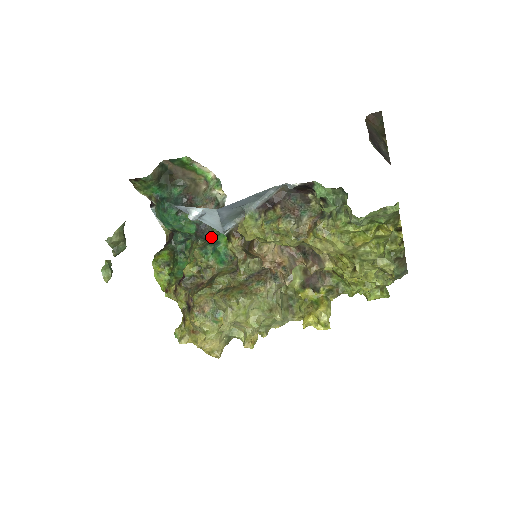
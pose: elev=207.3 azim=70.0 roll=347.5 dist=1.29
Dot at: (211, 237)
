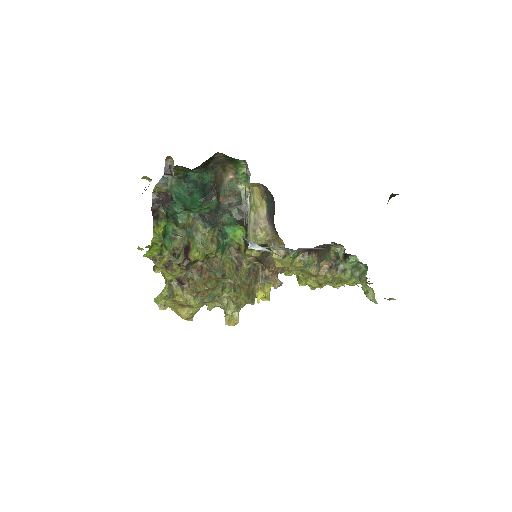
Dot at: (219, 225)
